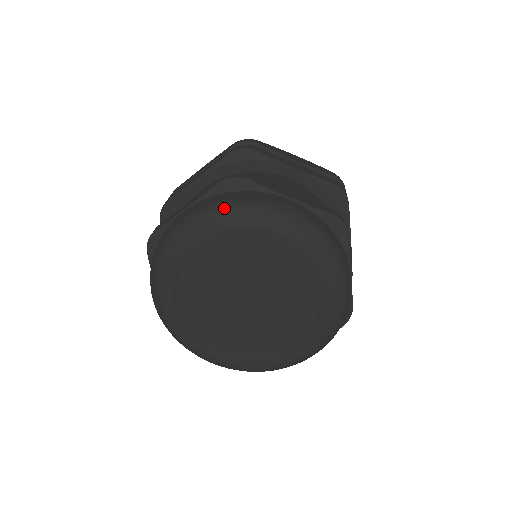
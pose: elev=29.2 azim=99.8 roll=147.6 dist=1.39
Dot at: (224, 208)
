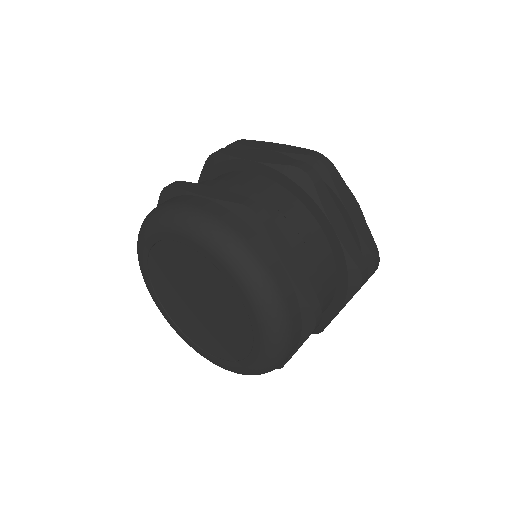
Dot at: (148, 217)
